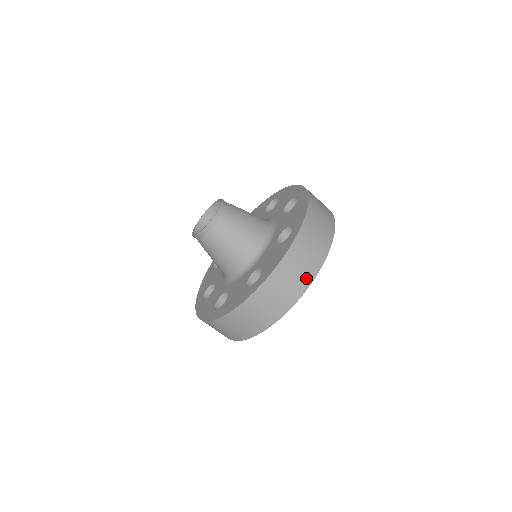
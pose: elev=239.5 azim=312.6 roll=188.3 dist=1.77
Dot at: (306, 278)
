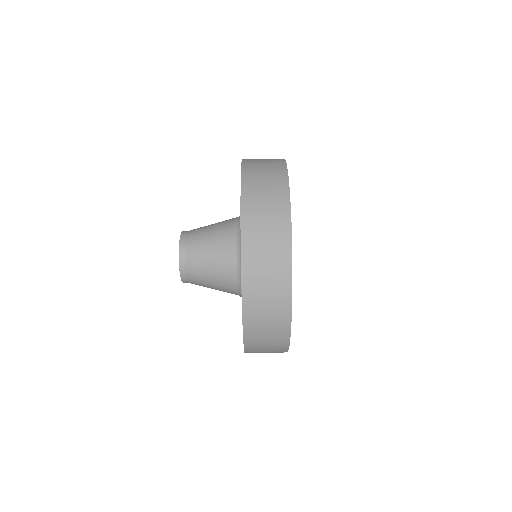
Dot at: (279, 180)
